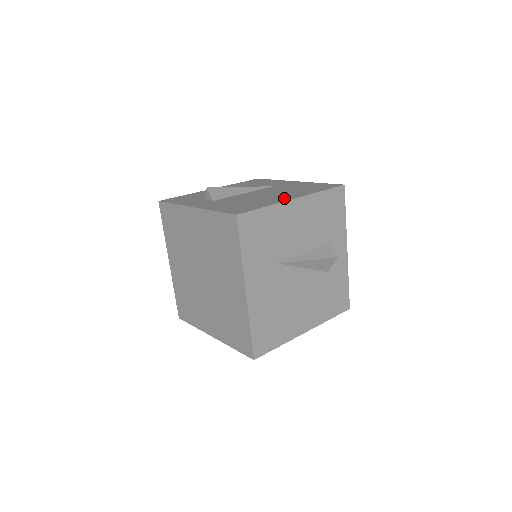
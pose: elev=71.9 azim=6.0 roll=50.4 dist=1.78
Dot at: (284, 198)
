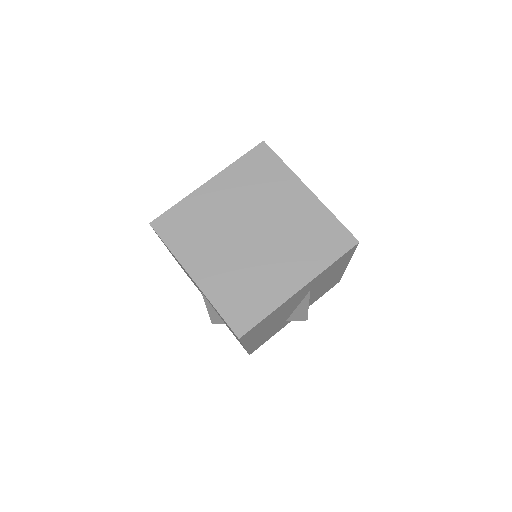
Dot at: occluded
